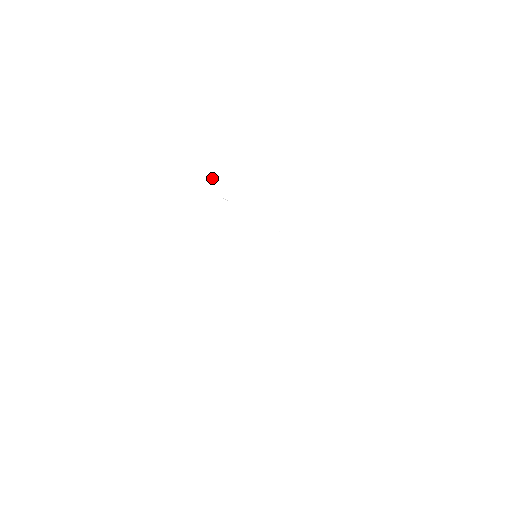
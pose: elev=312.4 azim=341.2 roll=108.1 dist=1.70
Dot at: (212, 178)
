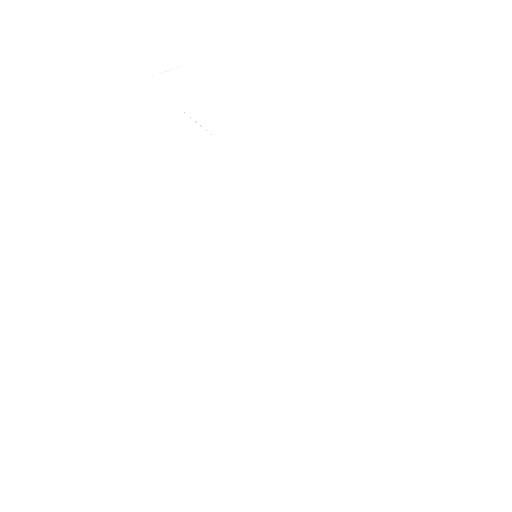
Dot at: occluded
